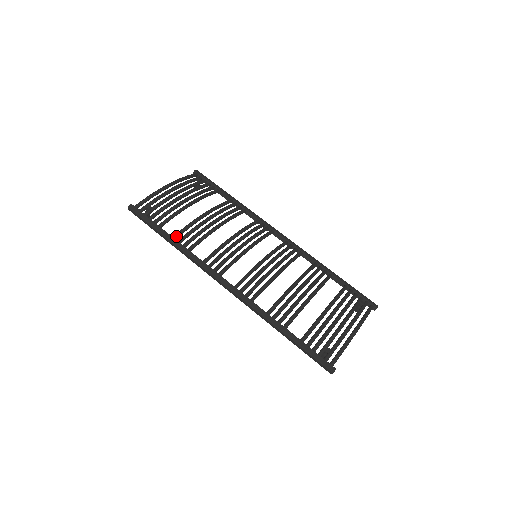
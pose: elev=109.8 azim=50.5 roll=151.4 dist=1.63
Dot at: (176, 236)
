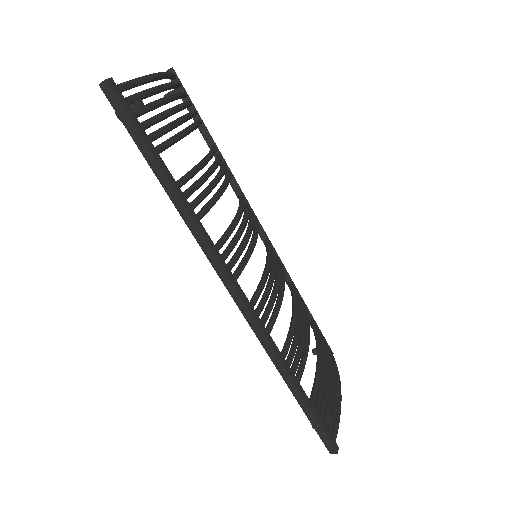
Dot at: (181, 184)
